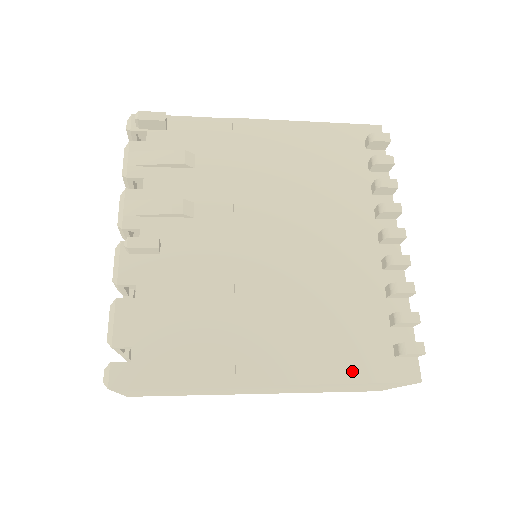
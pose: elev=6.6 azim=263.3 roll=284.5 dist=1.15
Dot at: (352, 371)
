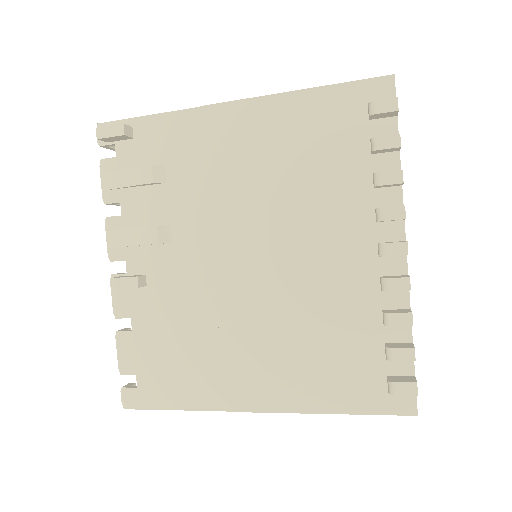
Dot at: (339, 402)
